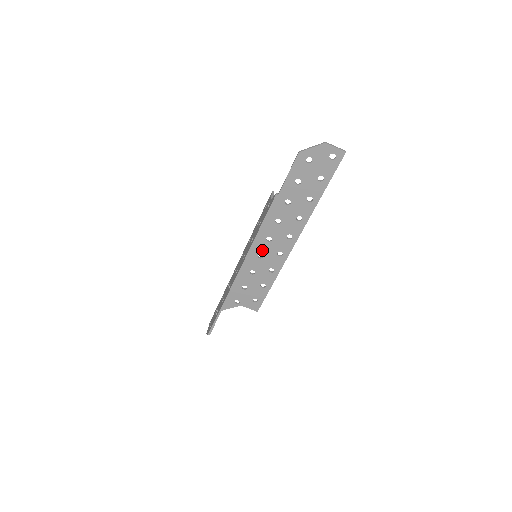
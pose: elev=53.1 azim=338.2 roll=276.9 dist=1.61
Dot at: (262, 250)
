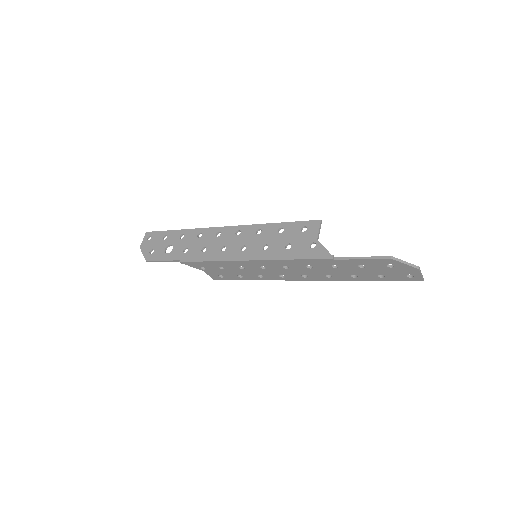
Dot at: (270, 266)
